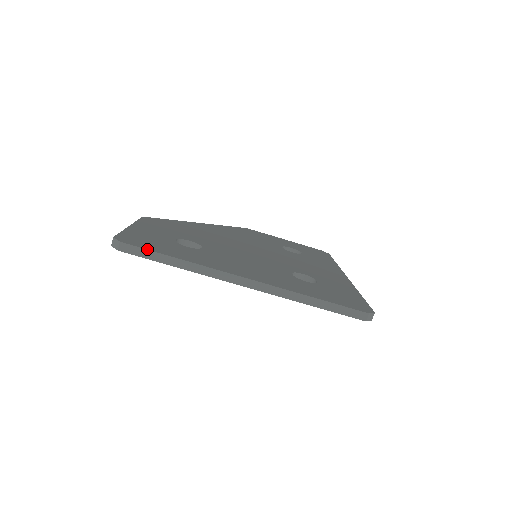
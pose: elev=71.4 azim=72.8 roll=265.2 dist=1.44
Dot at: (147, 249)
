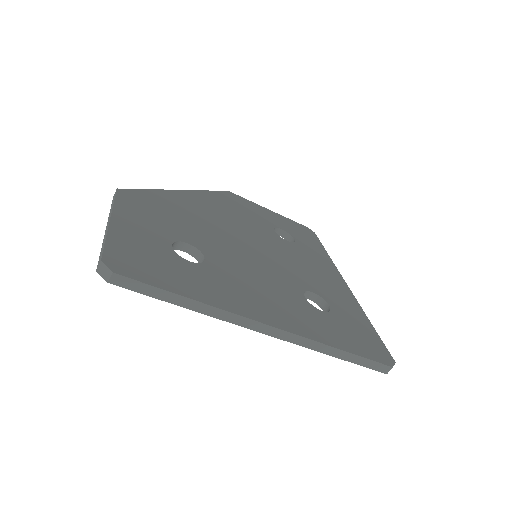
Dot at: (150, 284)
